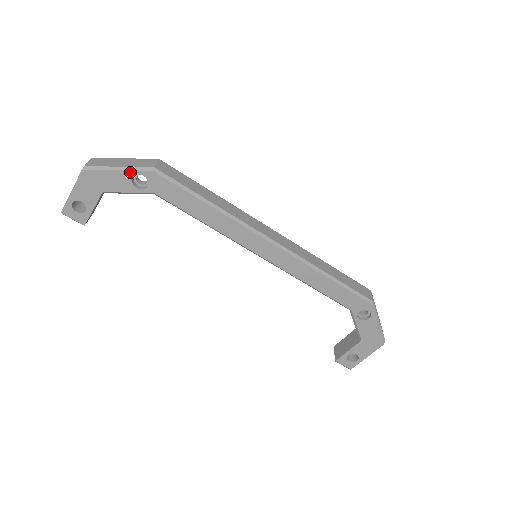
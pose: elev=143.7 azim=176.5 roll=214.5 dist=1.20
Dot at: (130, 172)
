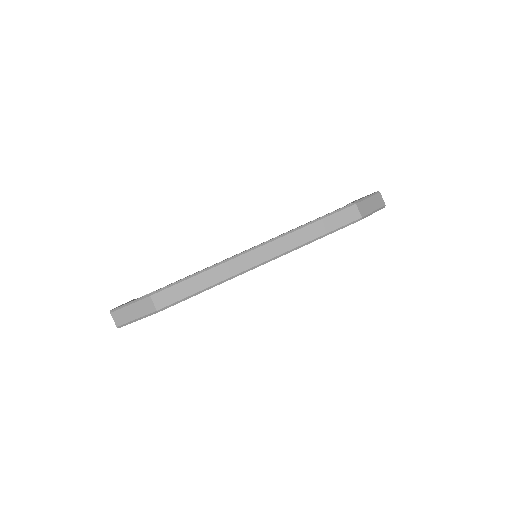
Dot at: (145, 317)
